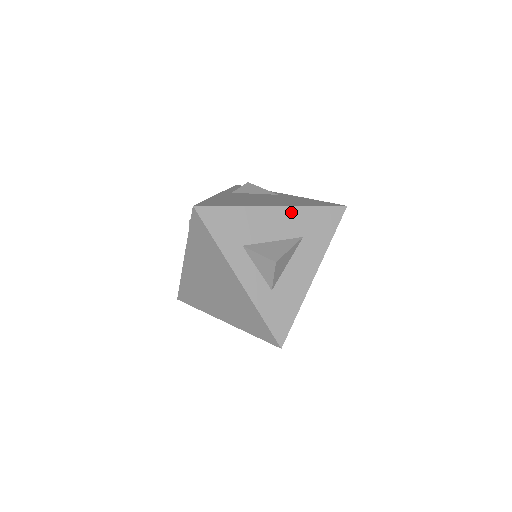
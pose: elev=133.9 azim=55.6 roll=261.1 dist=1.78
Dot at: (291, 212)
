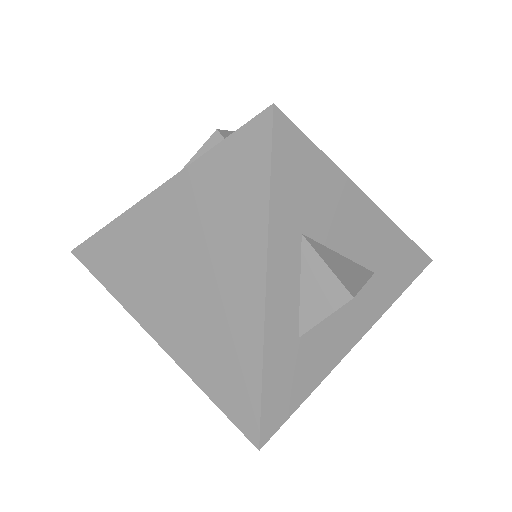
Dot at: (381, 224)
